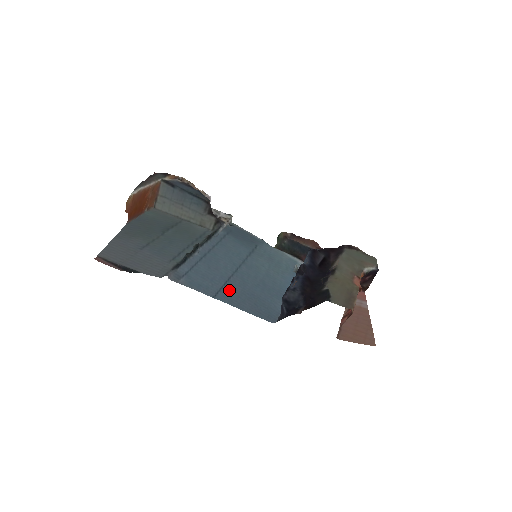
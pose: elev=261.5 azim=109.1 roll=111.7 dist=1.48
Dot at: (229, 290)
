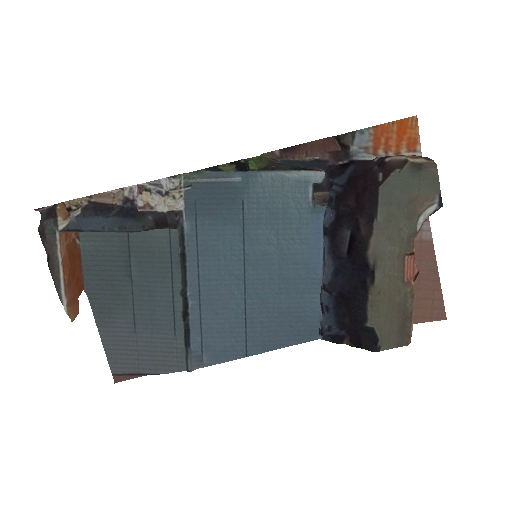
Dot at: (255, 331)
